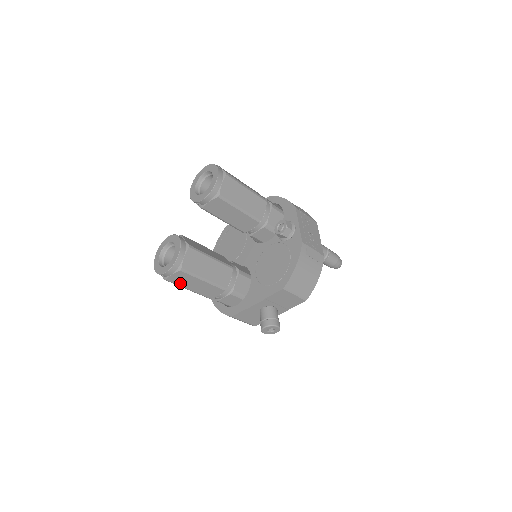
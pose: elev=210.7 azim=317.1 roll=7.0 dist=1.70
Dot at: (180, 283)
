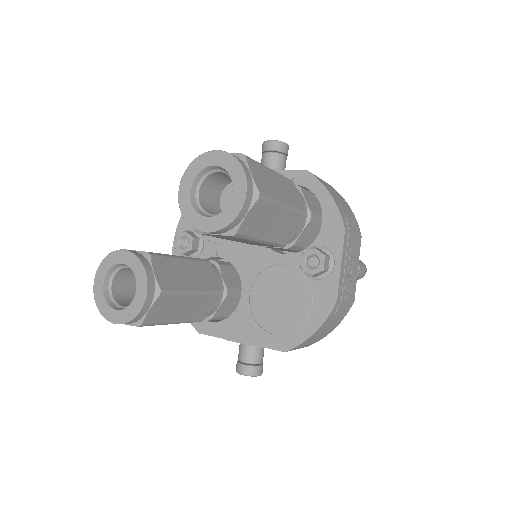
Dot at: occluded
